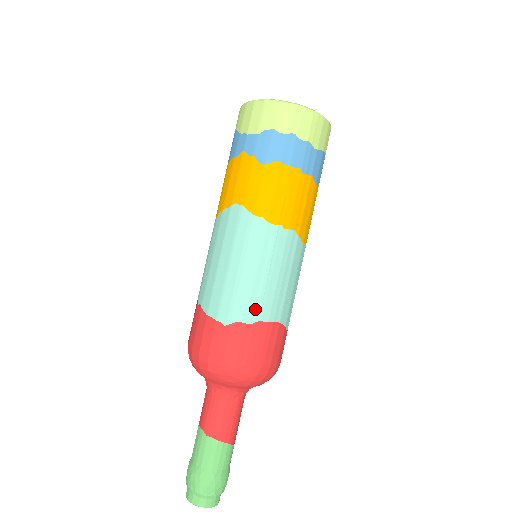
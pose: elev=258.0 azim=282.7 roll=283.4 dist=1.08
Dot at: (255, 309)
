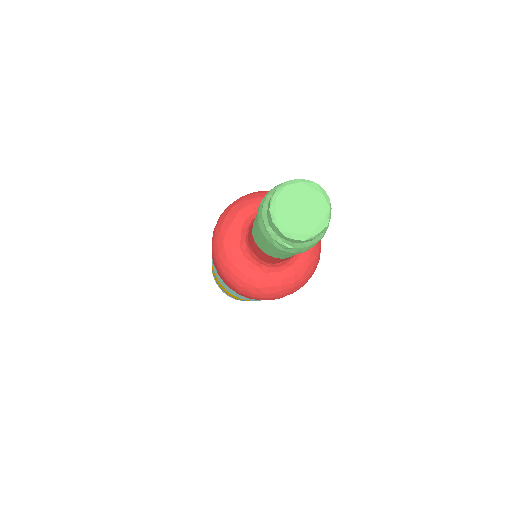
Dot at: occluded
